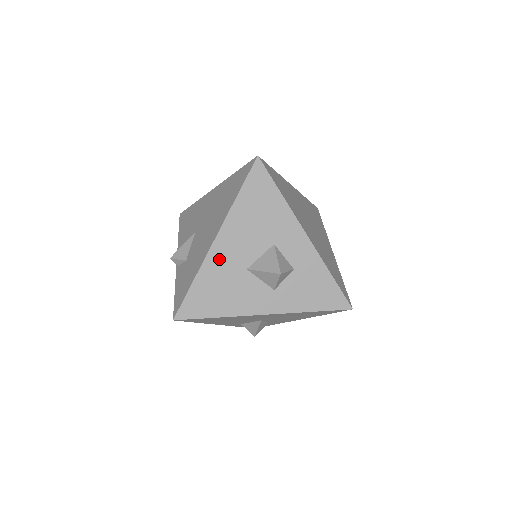
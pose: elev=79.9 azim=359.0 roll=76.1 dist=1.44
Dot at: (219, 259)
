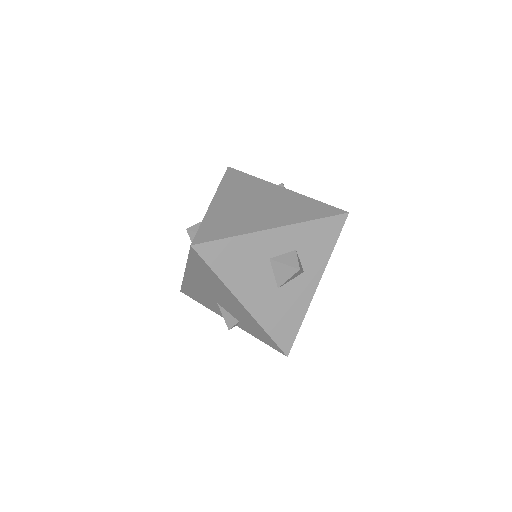
Dot at: (260, 308)
